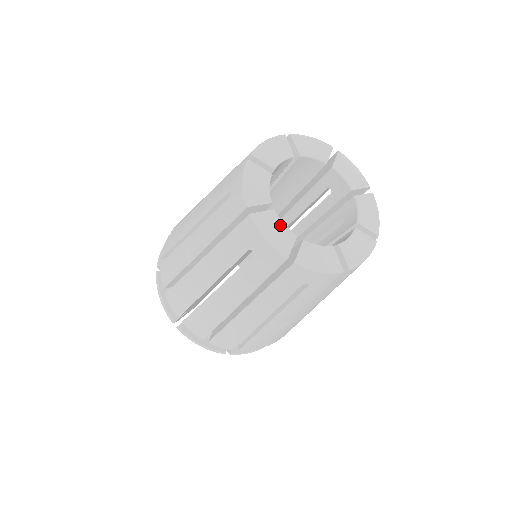
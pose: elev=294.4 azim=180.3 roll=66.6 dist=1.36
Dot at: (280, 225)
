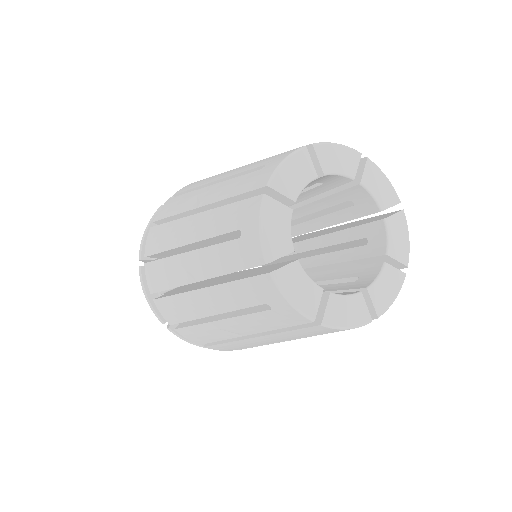
Dot at: (345, 301)
